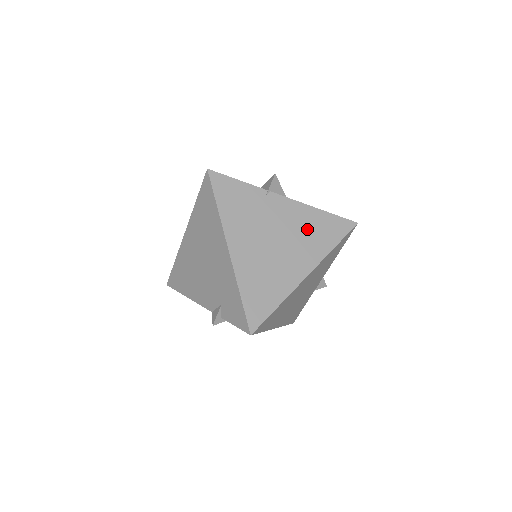
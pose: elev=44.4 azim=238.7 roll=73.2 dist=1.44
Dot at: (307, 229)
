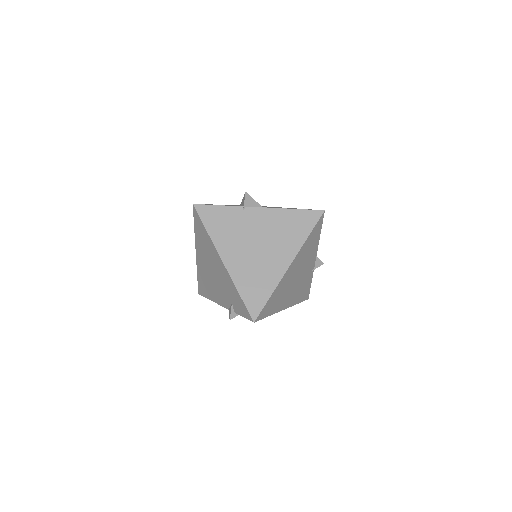
Dot at: (282, 228)
